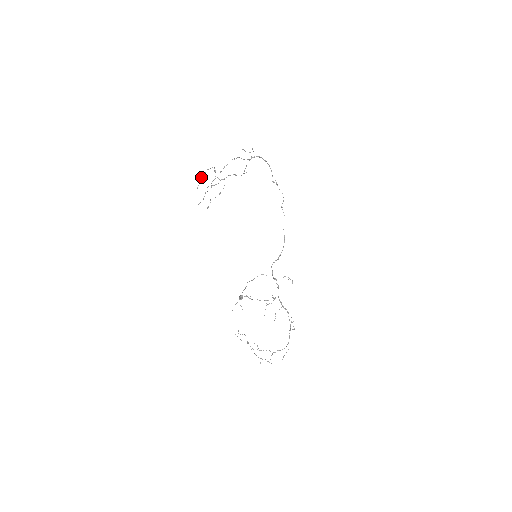
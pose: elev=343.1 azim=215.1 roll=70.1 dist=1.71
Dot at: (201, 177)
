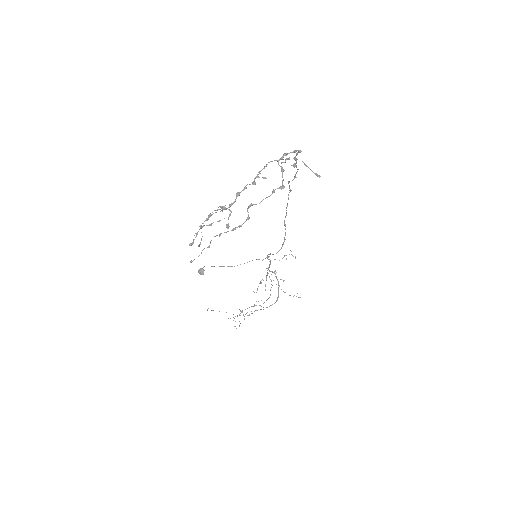
Dot at: (199, 229)
